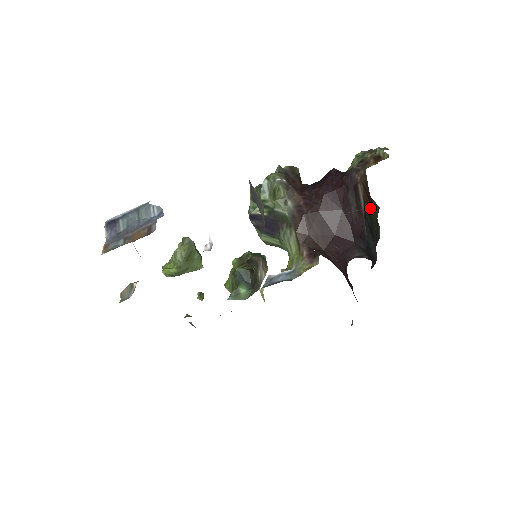
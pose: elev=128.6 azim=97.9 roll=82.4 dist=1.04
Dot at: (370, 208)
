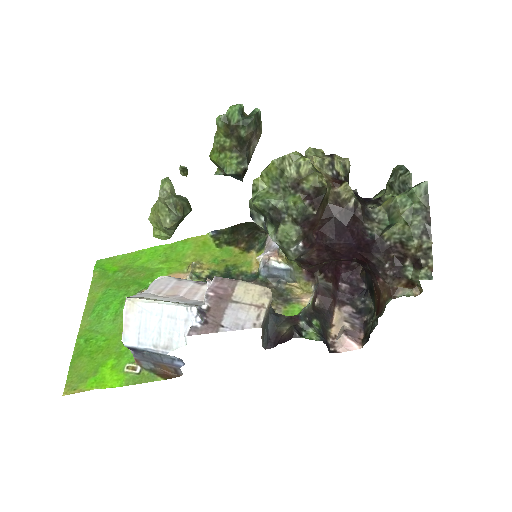
Dot at: (376, 299)
